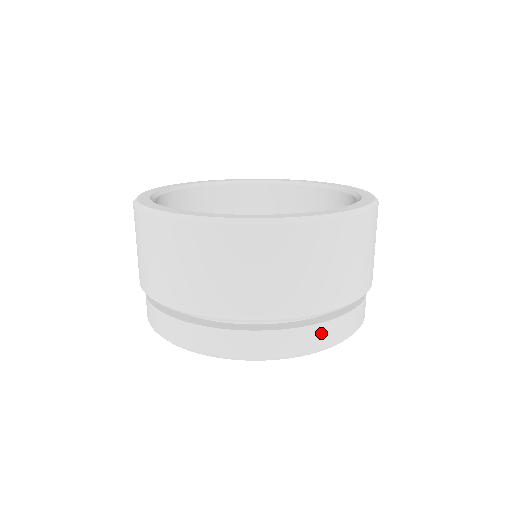
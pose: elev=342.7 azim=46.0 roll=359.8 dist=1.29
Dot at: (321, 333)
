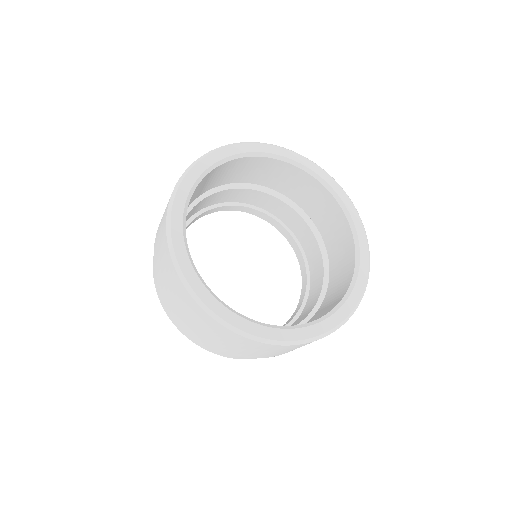
Dot at: occluded
